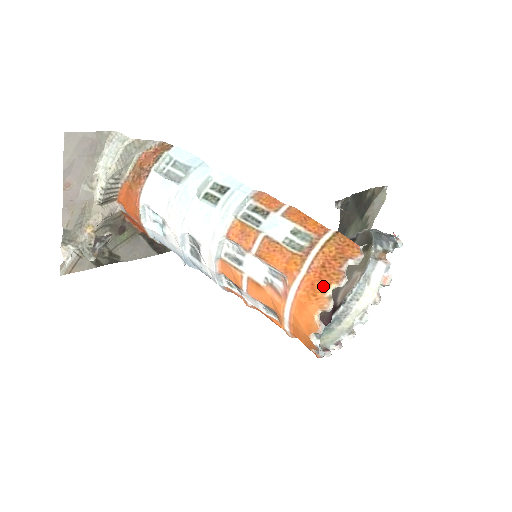
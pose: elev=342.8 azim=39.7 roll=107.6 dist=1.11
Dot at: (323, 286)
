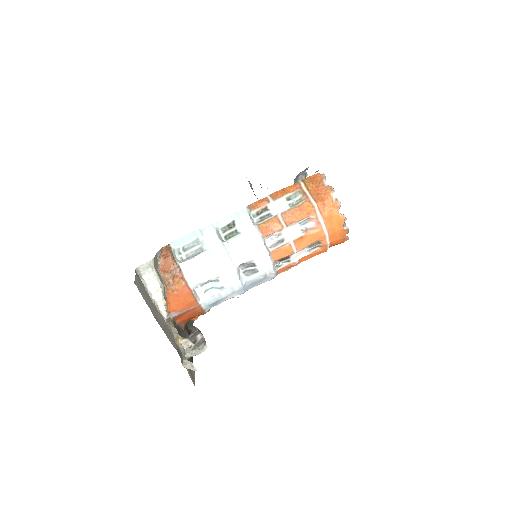
Dot at: (329, 199)
